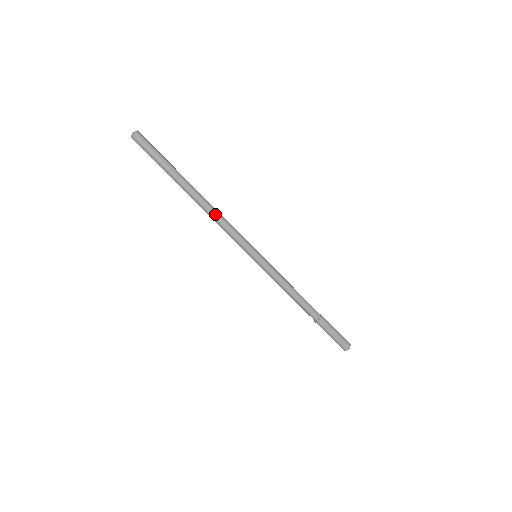
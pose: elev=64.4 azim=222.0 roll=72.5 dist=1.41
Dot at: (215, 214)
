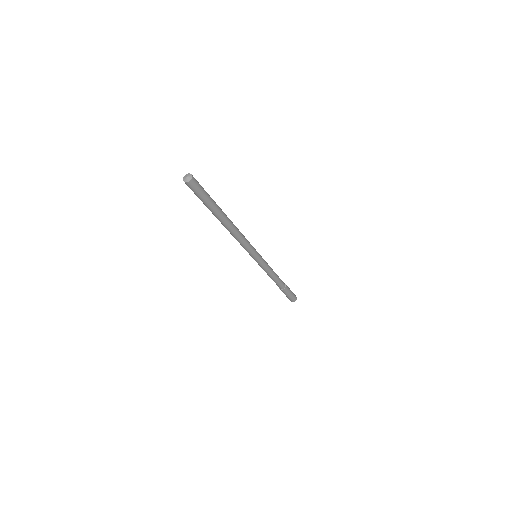
Dot at: (236, 236)
